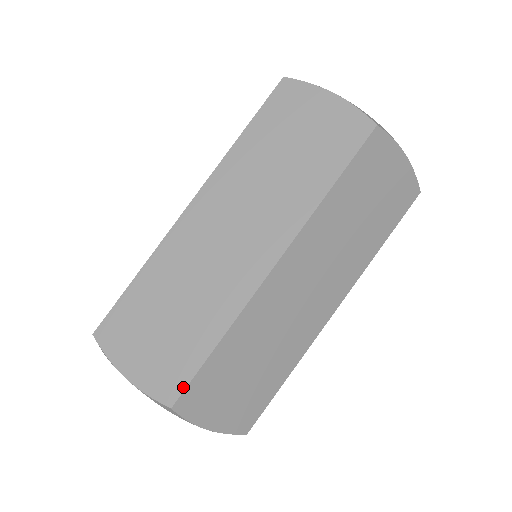
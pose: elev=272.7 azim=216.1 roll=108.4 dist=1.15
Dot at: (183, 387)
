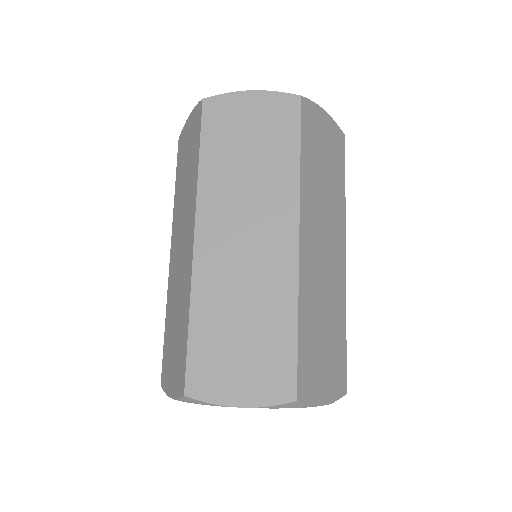
Dot at: (294, 378)
